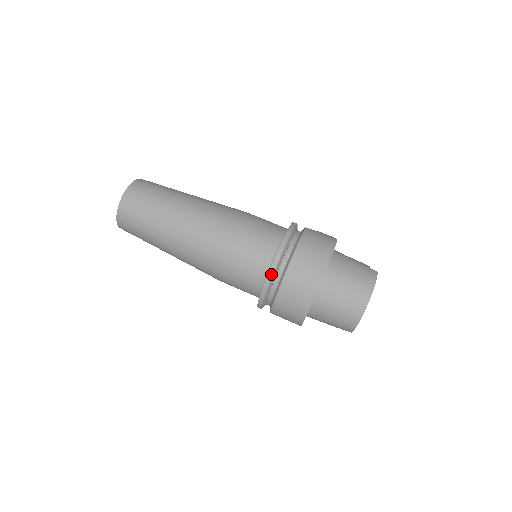
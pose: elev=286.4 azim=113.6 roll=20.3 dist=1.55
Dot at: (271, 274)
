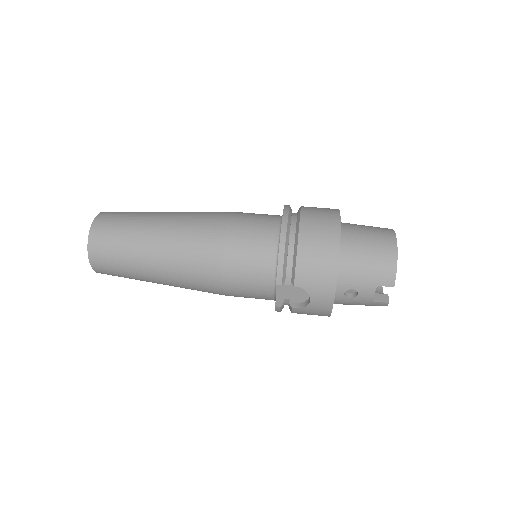
Dot at: (285, 221)
